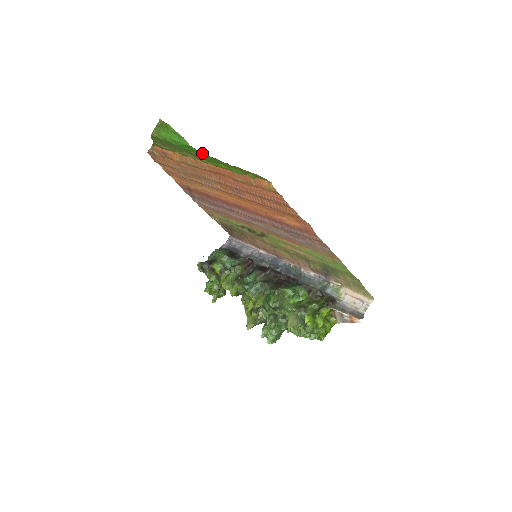
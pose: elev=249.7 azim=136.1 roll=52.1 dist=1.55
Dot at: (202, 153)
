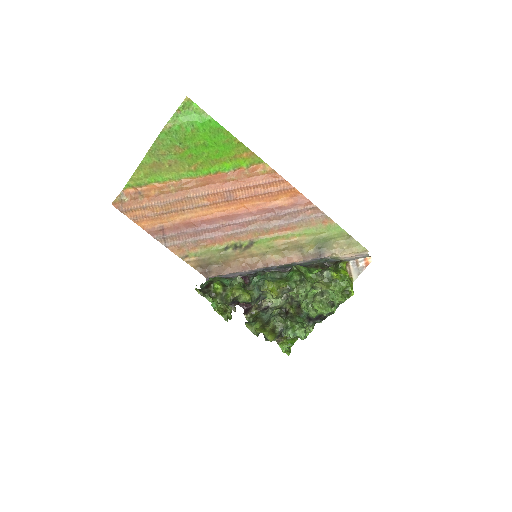
Dot at: (220, 127)
